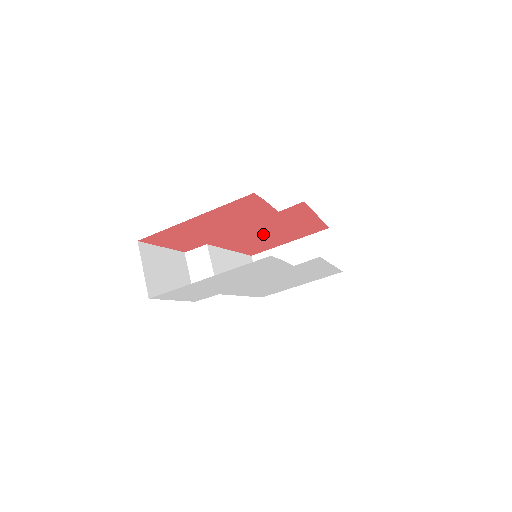
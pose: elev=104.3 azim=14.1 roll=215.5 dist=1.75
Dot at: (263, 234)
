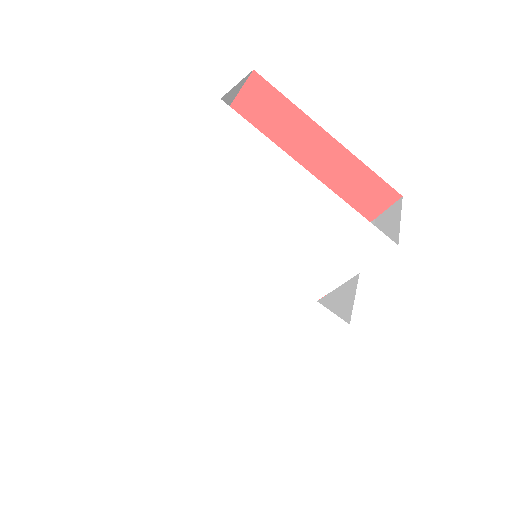
Dot at: occluded
